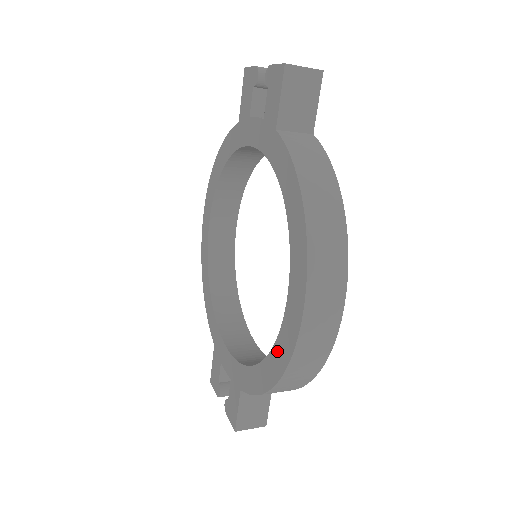
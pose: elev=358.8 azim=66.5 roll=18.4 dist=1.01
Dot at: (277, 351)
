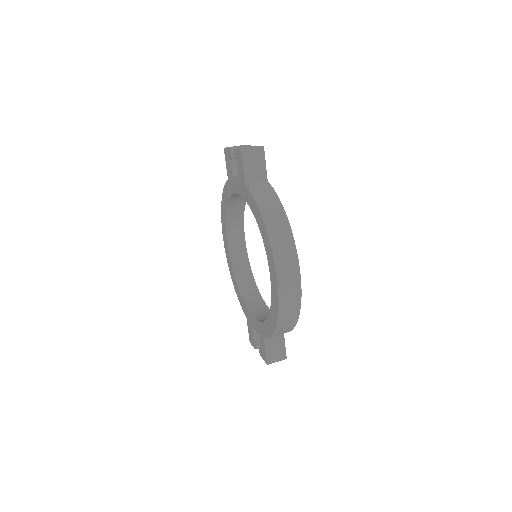
Dot at: (273, 306)
